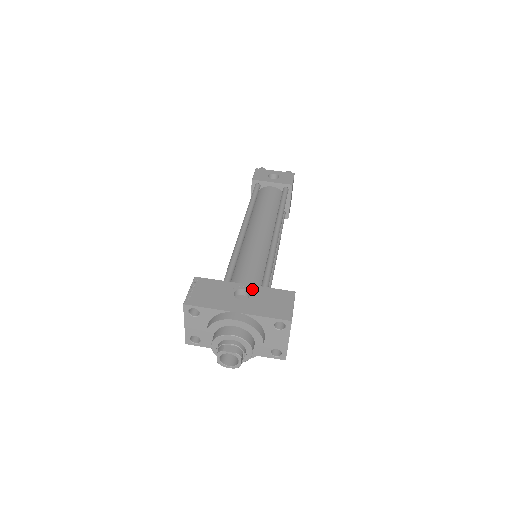
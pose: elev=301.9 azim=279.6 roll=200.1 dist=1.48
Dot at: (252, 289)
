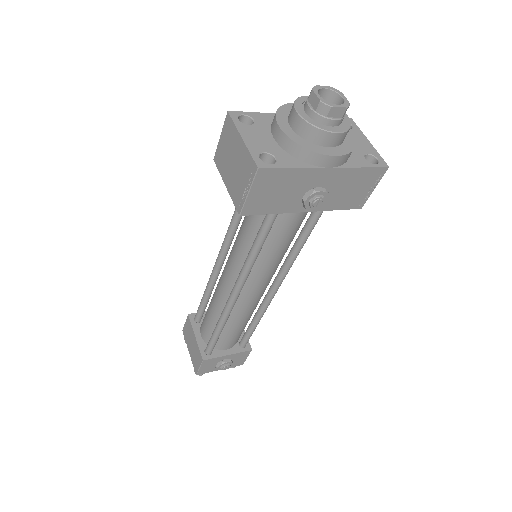
Dot at: occluded
